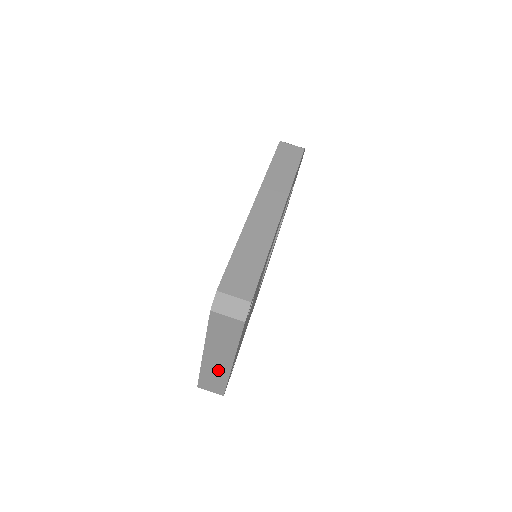
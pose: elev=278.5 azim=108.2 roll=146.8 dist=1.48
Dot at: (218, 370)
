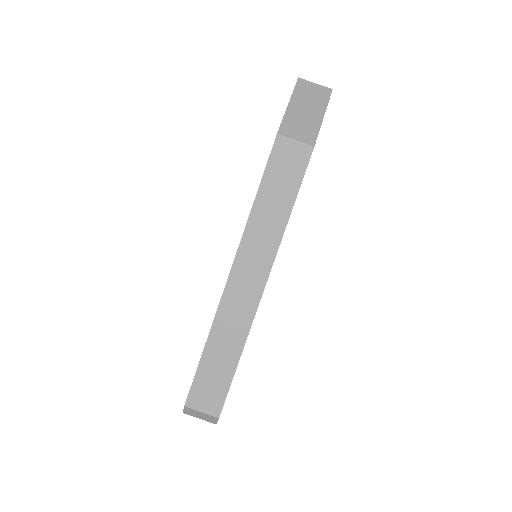
Dot at: occluded
